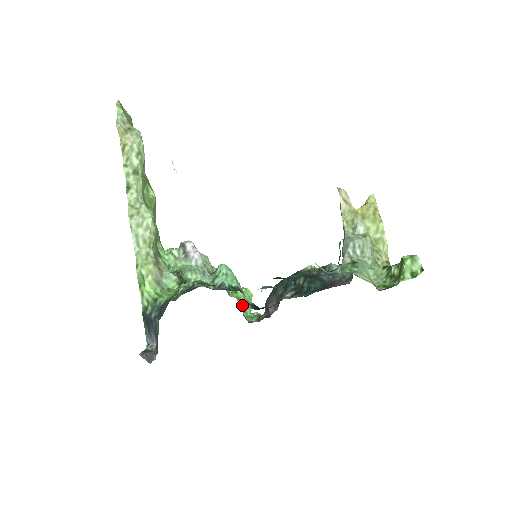
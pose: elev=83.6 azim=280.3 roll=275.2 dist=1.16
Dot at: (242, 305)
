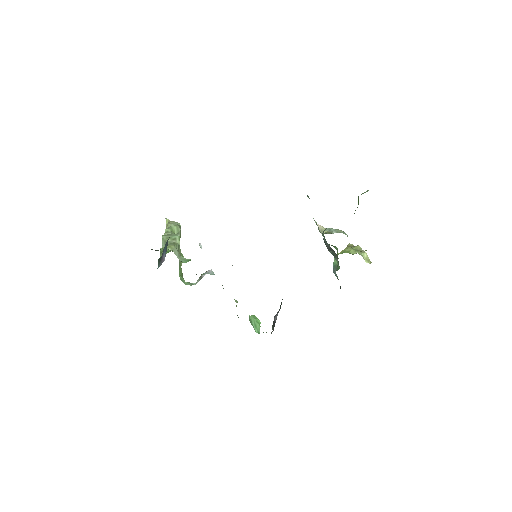
Dot at: occluded
